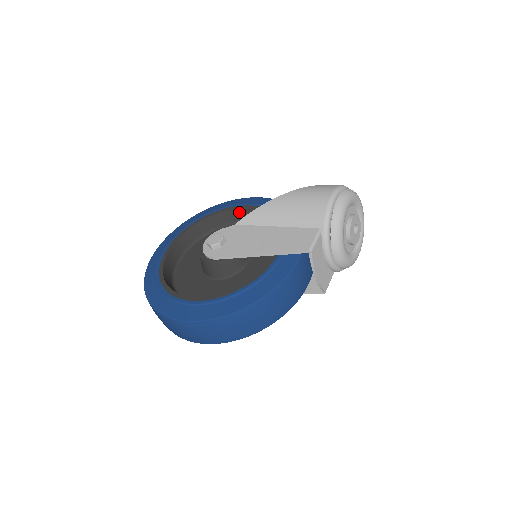
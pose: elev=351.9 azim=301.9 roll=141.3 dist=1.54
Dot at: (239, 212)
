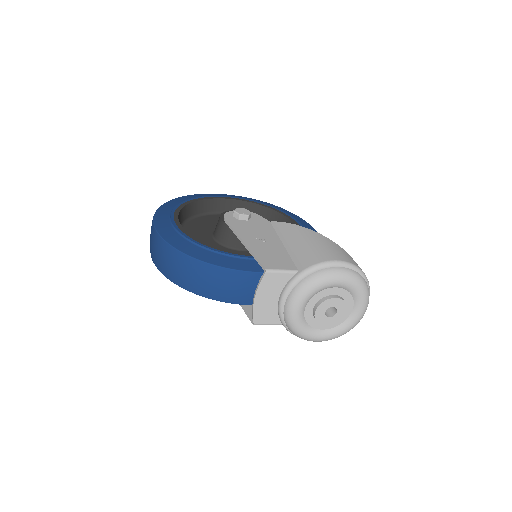
Dot at: occluded
